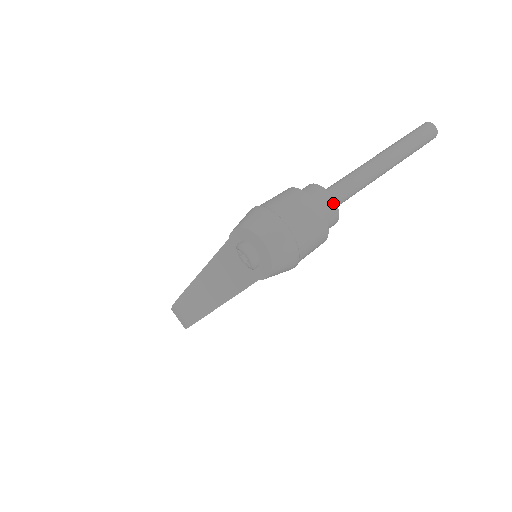
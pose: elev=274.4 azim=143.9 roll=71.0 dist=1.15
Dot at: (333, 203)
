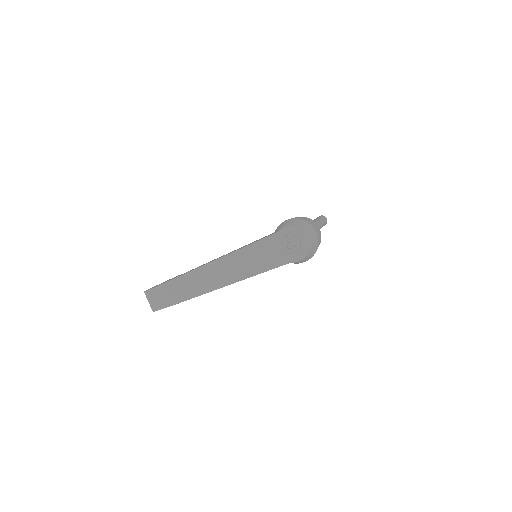
Dot at: occluded
